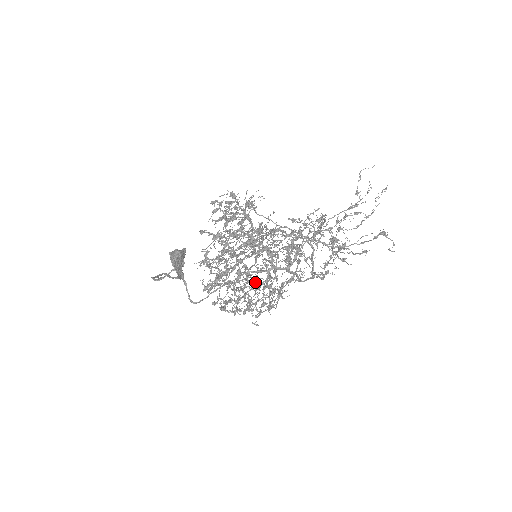
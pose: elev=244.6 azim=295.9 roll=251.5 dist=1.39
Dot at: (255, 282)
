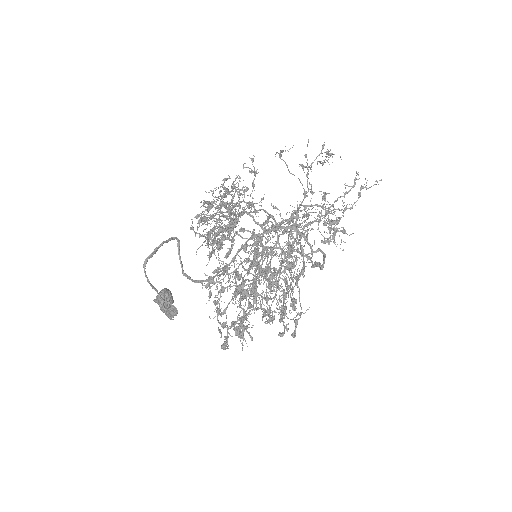
Dot at: occluded
